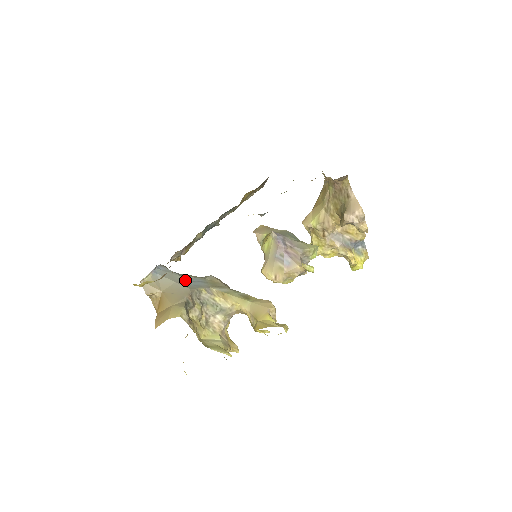
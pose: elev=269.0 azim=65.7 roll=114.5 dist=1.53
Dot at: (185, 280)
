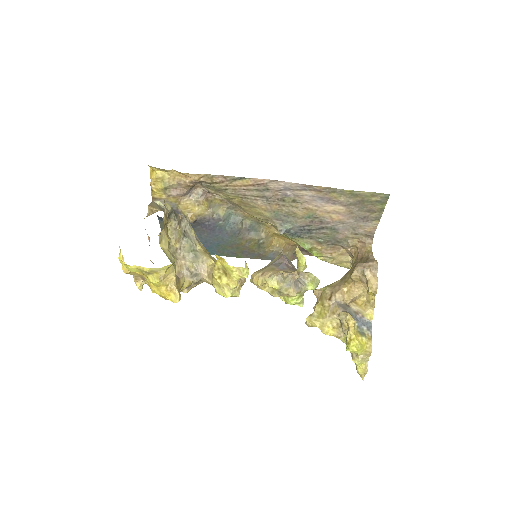
Dot at: occluded
